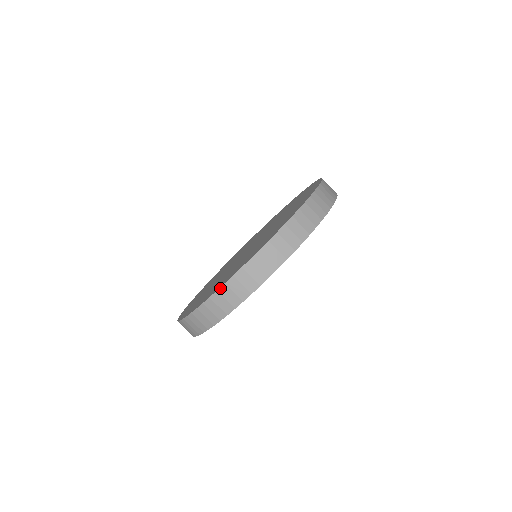
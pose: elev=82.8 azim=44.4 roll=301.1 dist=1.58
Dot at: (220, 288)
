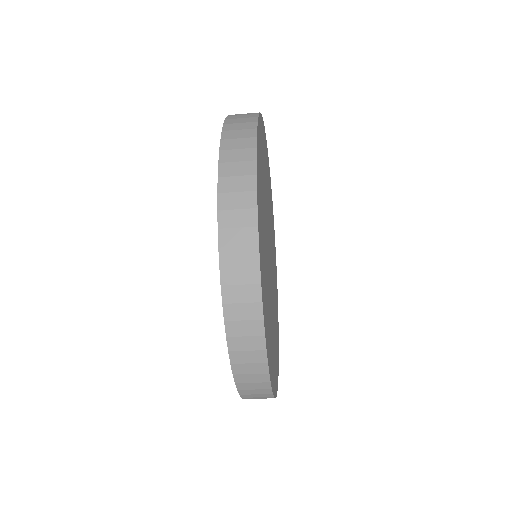
Dot at: occluded
